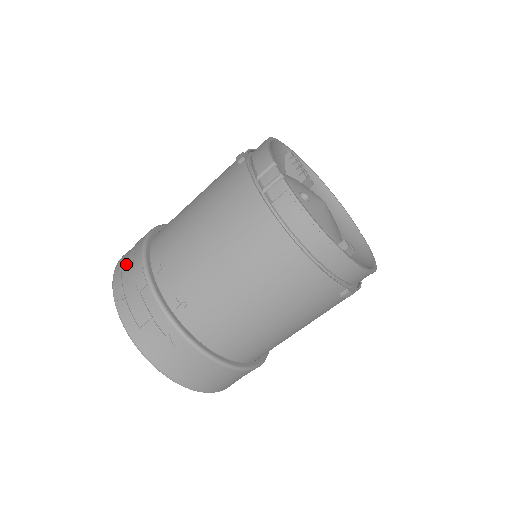
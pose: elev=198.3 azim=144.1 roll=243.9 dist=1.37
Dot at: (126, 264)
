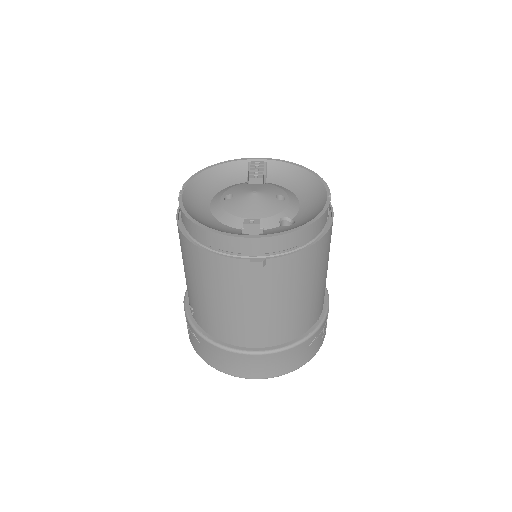
Dot at: occluded
